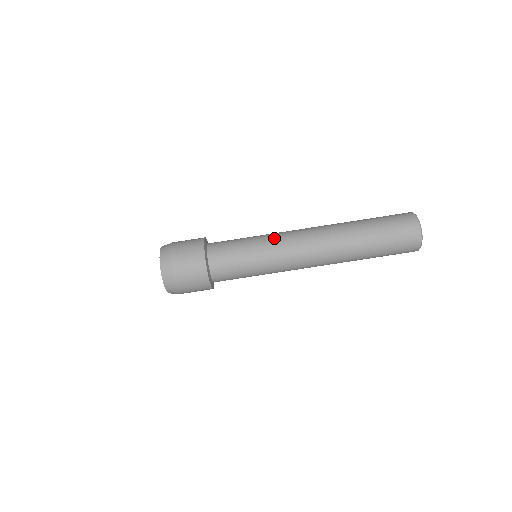
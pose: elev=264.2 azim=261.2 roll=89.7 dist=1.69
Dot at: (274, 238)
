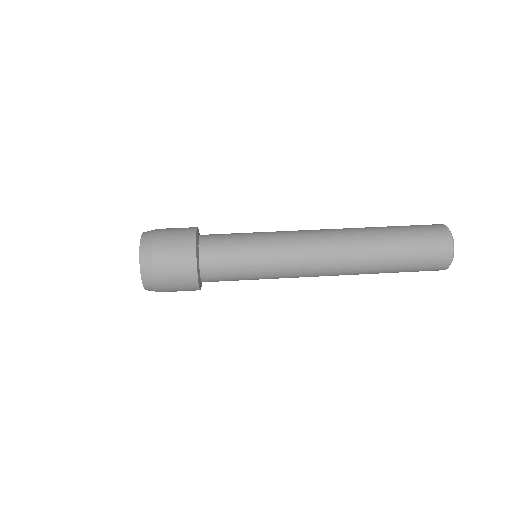
Dot at: (280, 235)
